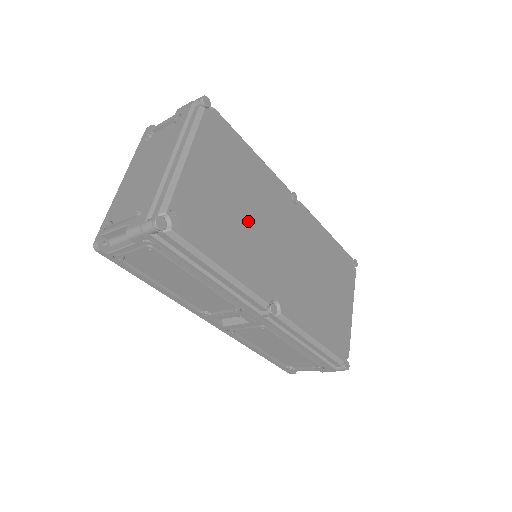
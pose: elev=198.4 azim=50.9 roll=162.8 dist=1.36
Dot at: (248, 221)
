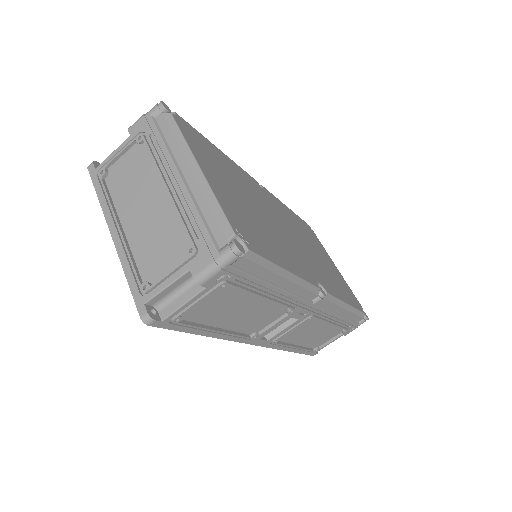
Dot at: (262, 217)
